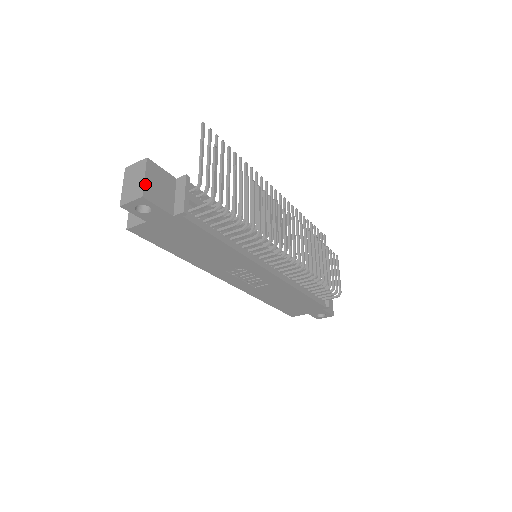
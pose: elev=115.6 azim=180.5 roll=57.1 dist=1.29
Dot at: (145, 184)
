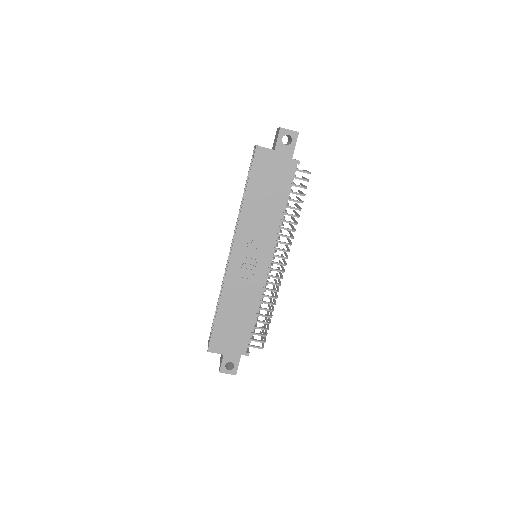
Dot at: occluded
